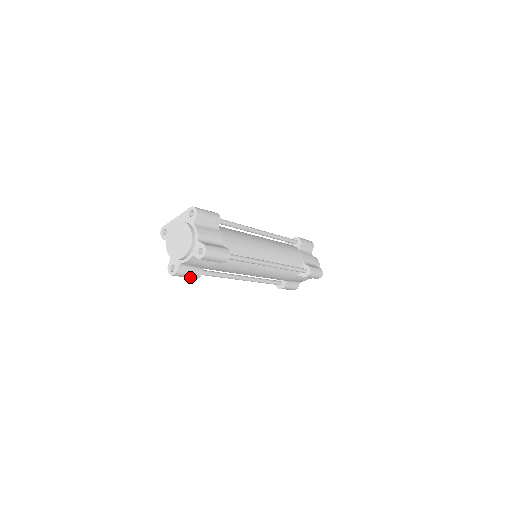
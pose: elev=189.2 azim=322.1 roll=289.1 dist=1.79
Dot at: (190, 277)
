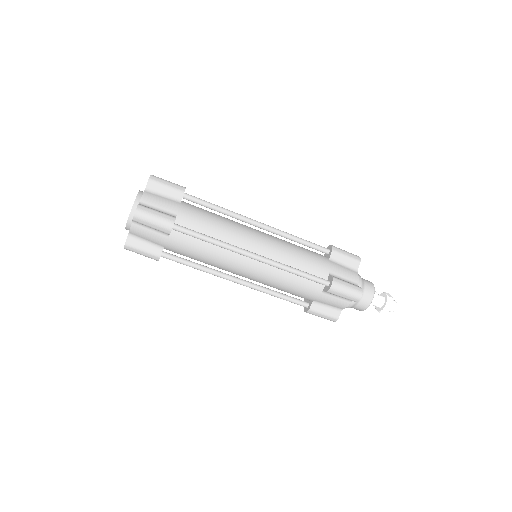
Dot at: (163, 217)
